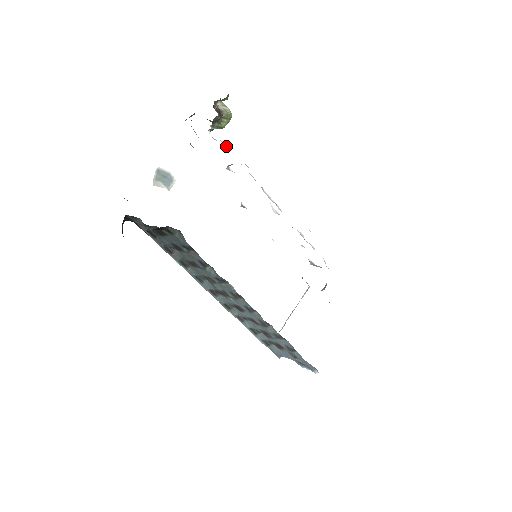
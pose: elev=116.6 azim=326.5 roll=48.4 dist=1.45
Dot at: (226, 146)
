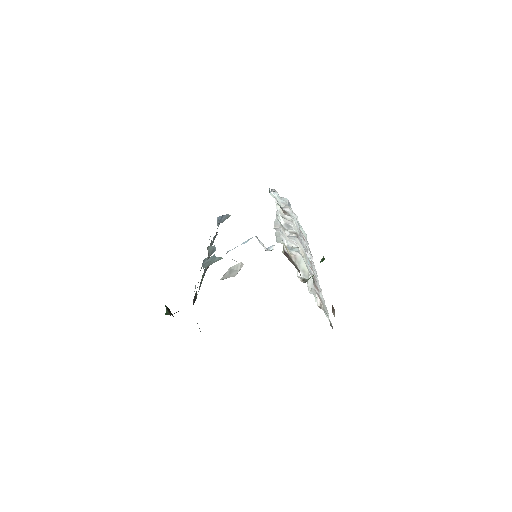
Dot at: (311, 283)
